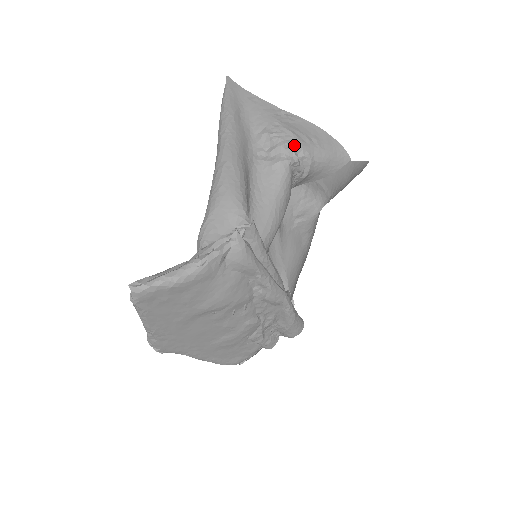
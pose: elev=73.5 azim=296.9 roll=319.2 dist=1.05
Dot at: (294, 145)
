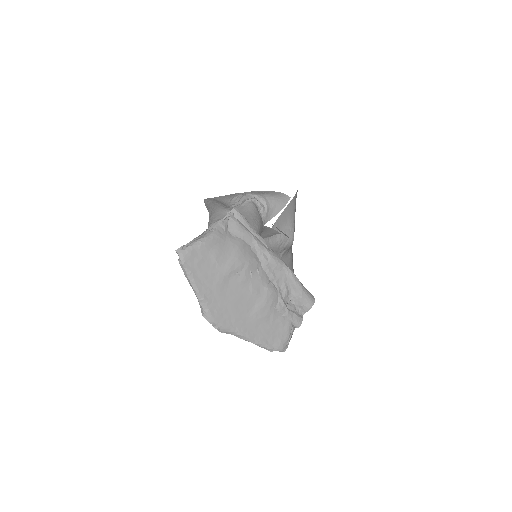
Dot at: (251, 194)
